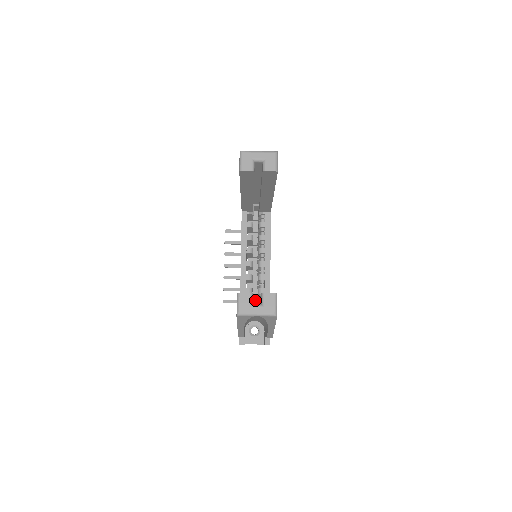
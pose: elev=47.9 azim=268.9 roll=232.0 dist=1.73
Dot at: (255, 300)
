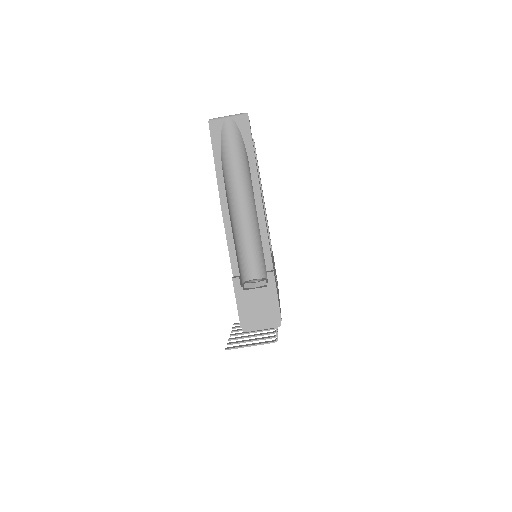
Dot at: occluded
